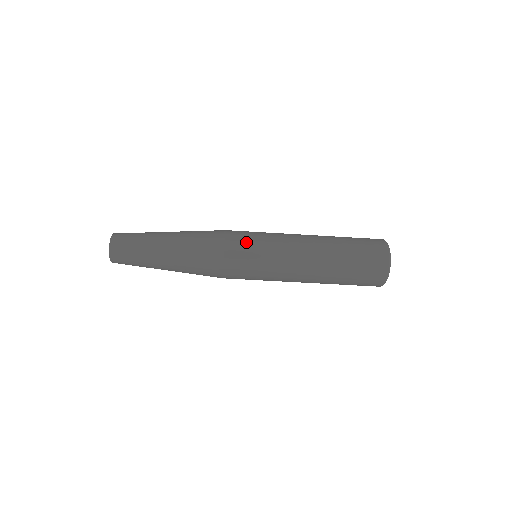
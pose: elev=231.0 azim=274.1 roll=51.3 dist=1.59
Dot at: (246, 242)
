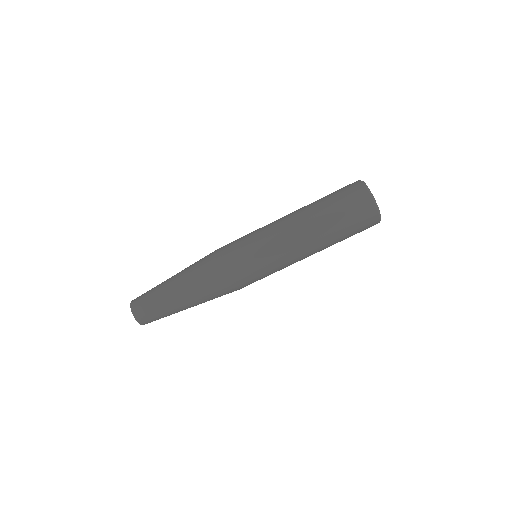
Dot at: (236, 240)
